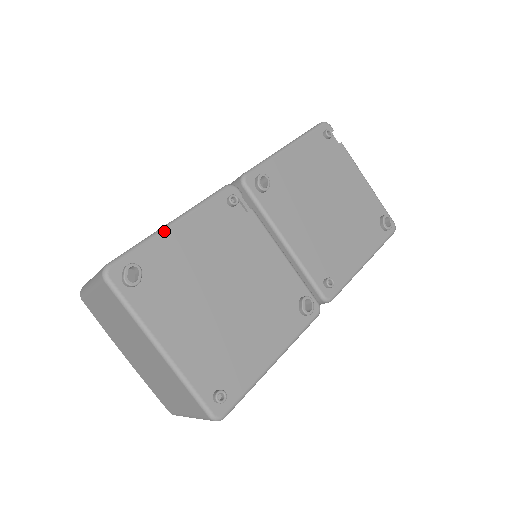
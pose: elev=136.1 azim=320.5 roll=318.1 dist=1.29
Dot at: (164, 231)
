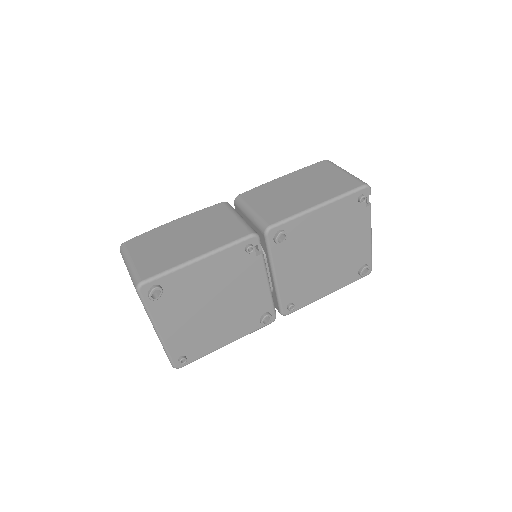
Dot at: (189, 265)
